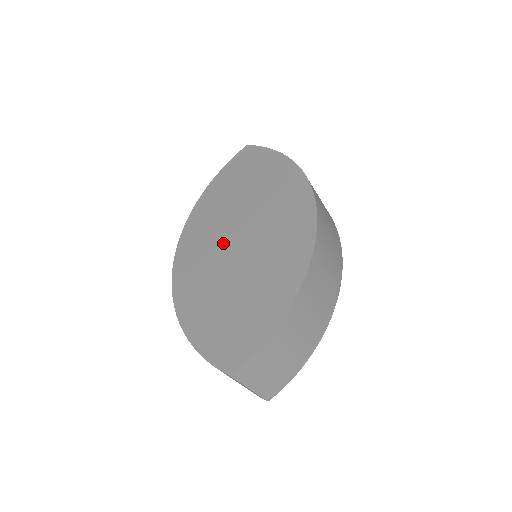
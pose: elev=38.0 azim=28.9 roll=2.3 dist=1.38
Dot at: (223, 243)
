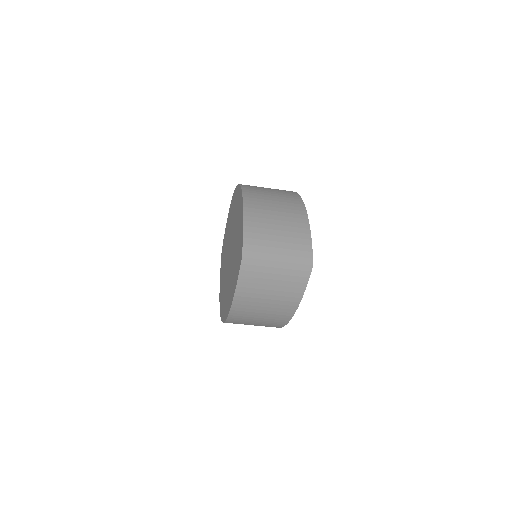
Dot at: (227, 269)
